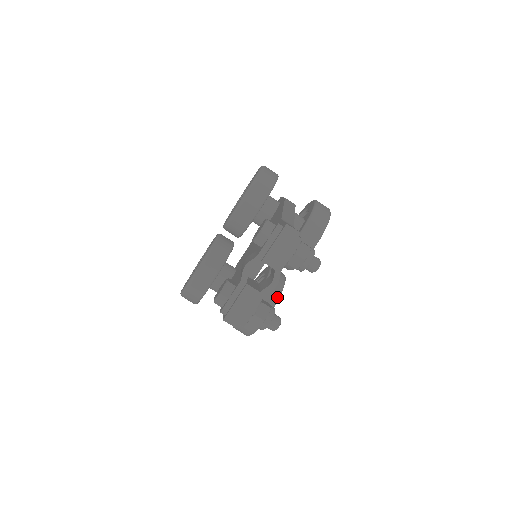
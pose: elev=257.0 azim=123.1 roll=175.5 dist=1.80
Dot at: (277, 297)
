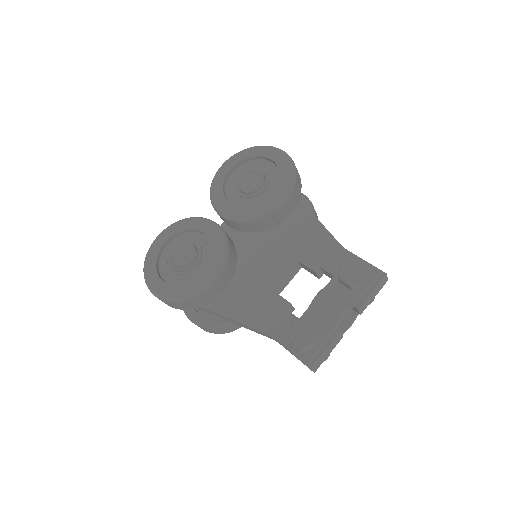
Dot at: occluded
